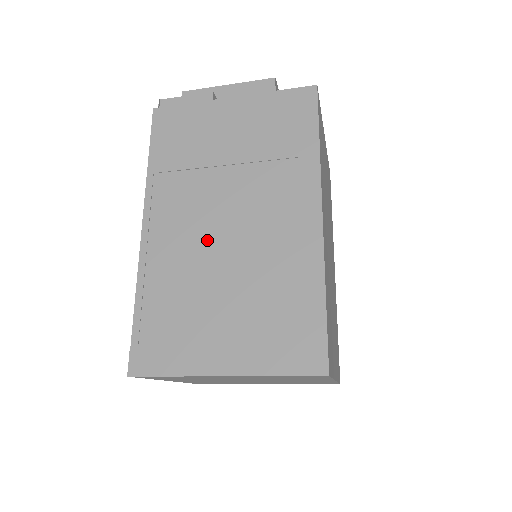
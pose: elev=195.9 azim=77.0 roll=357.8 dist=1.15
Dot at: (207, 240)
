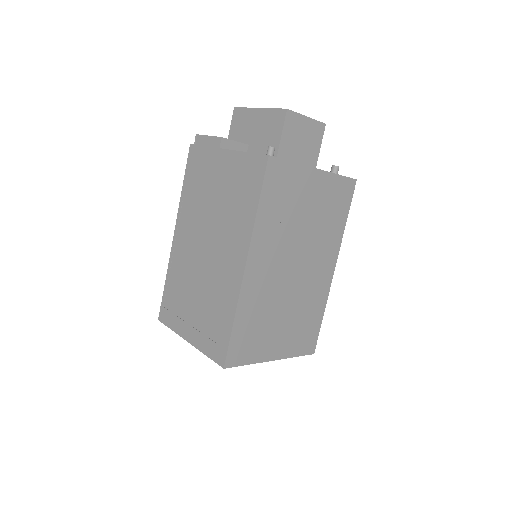
Dot at: (196, 256)
